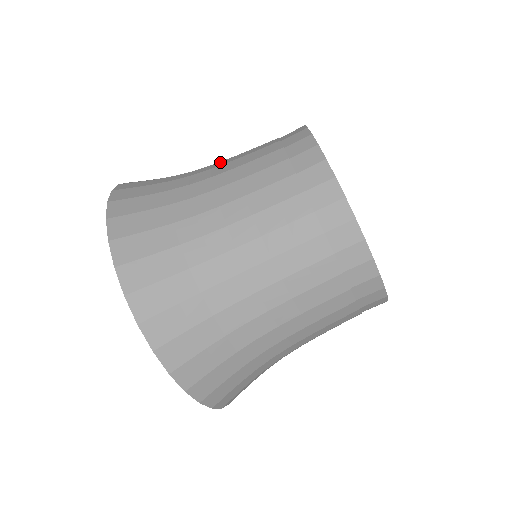
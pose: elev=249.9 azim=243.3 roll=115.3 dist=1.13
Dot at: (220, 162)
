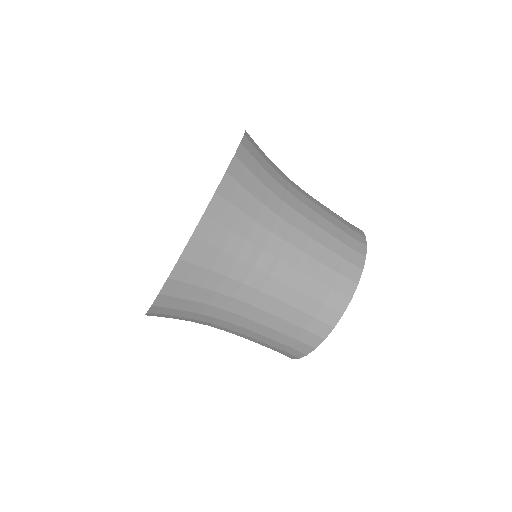
Dot at: occluded
